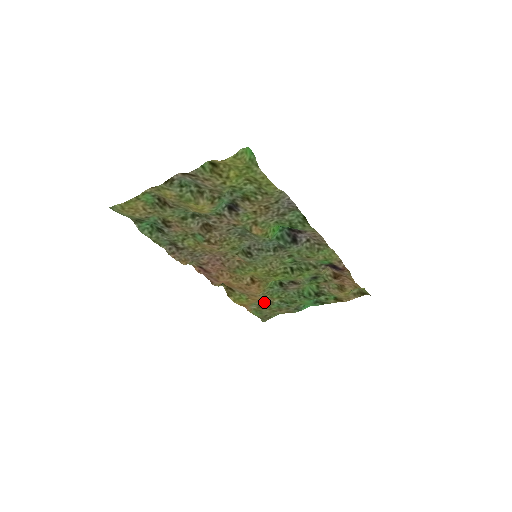
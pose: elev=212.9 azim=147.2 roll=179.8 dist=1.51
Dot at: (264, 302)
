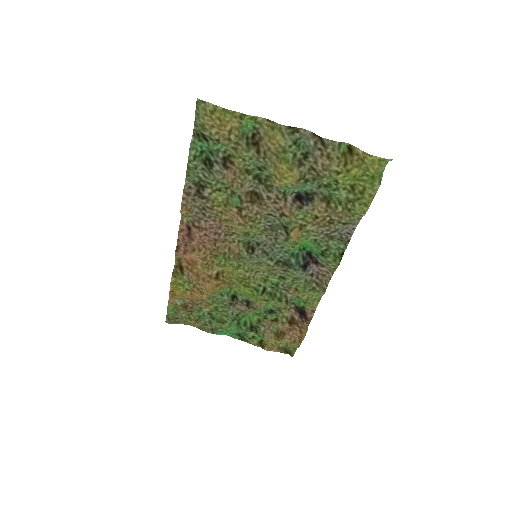
Dot at: (194, 304)
